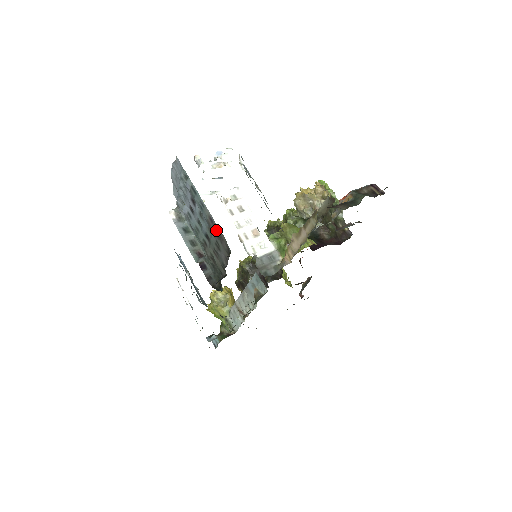
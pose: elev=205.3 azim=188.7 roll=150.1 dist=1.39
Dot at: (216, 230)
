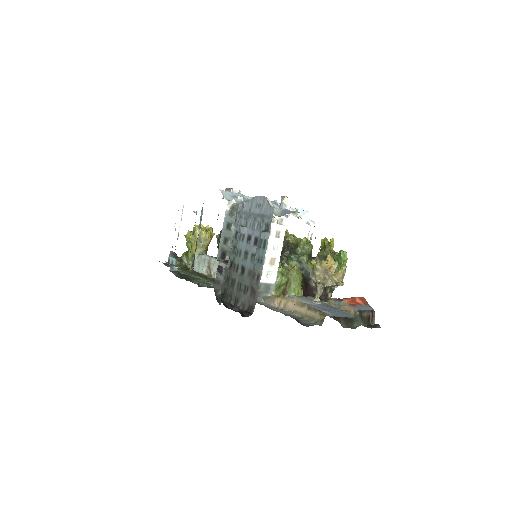
Dot at: (255, 287)
